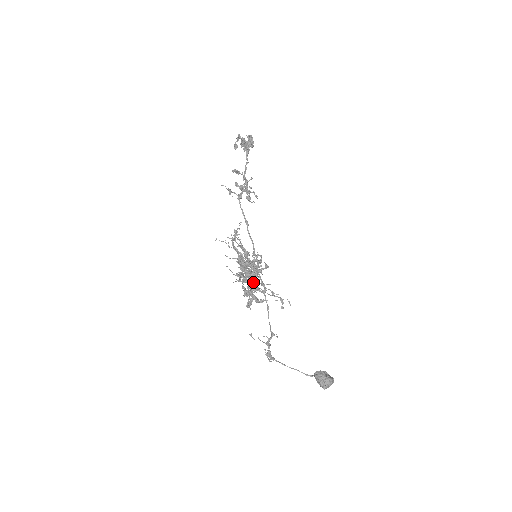
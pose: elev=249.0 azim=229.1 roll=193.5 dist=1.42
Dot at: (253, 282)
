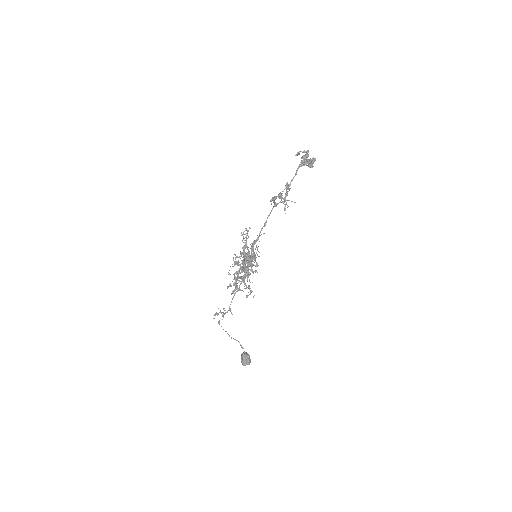
Dot at: occluded
